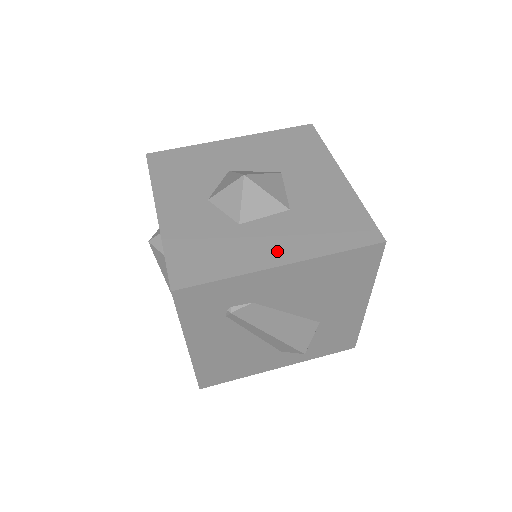
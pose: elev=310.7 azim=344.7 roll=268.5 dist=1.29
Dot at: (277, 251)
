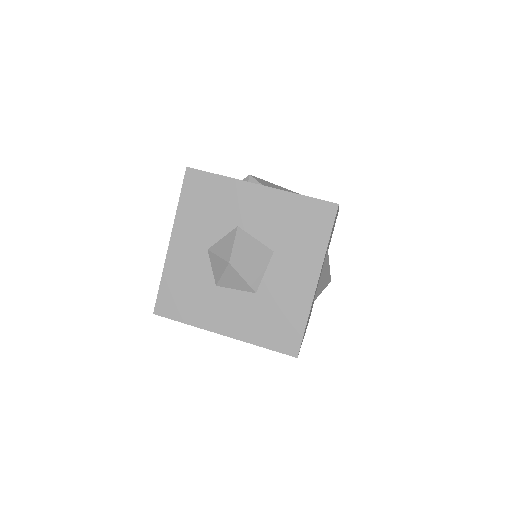
Dot at: (226, 323)
